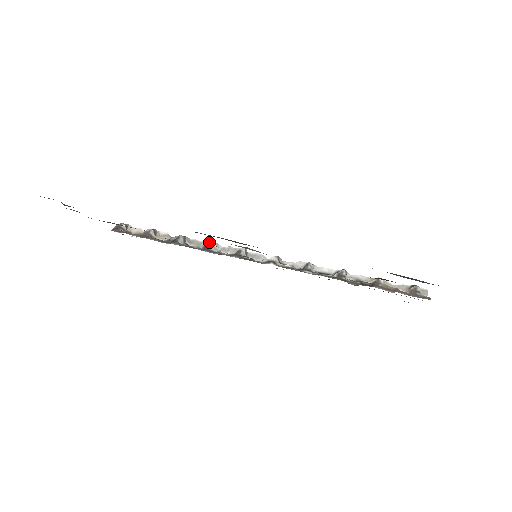
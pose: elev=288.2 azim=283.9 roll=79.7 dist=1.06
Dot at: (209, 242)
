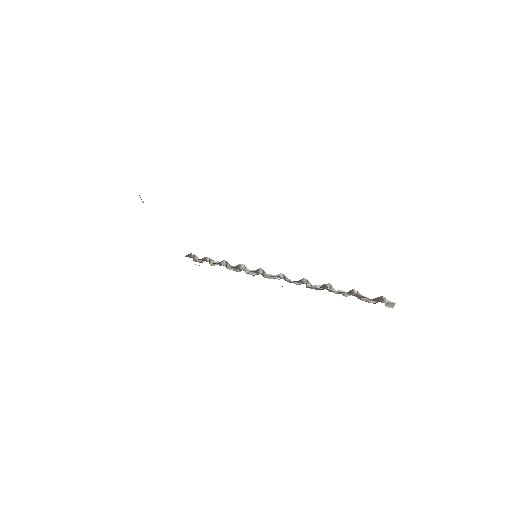
Dot at: (241, 264)
